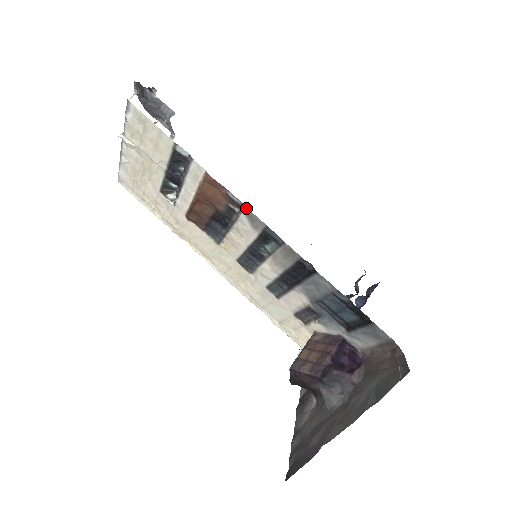
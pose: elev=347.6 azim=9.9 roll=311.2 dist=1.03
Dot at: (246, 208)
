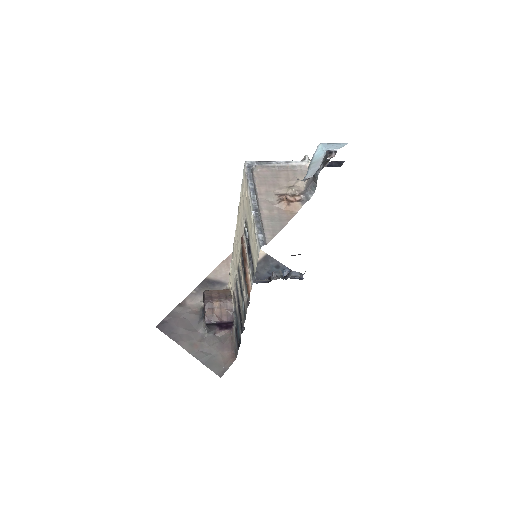
Dot at: (247, 307)
